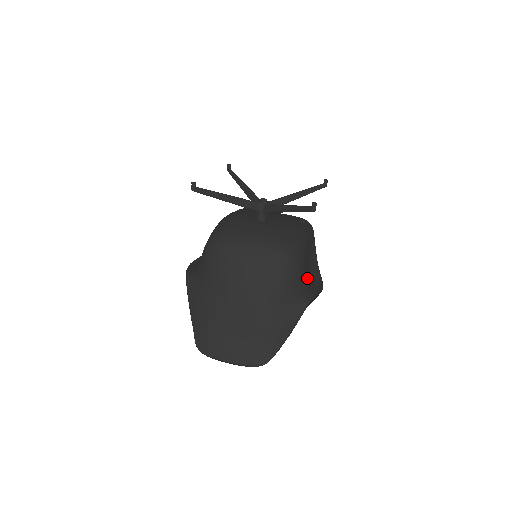
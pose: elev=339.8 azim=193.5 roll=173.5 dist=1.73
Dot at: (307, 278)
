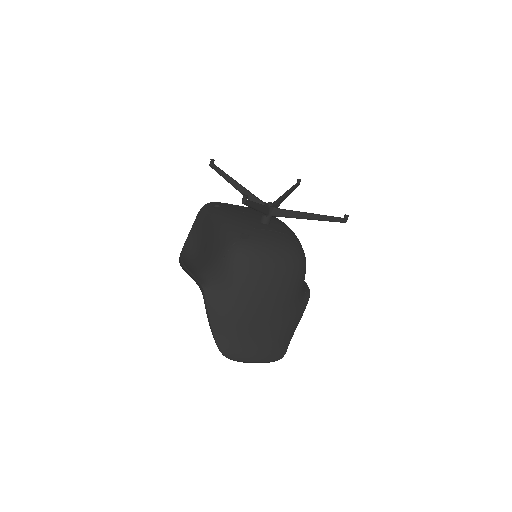
Dot at: occluded
